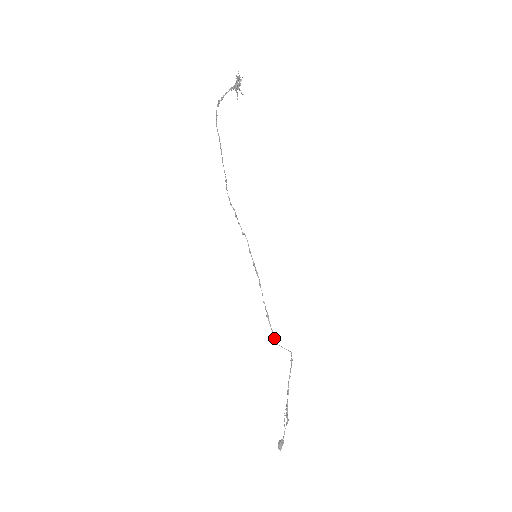
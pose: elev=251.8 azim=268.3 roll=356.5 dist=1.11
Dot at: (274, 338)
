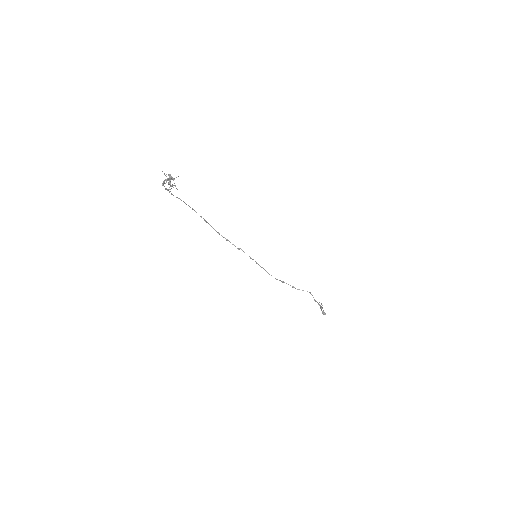
Dot at: occluded
